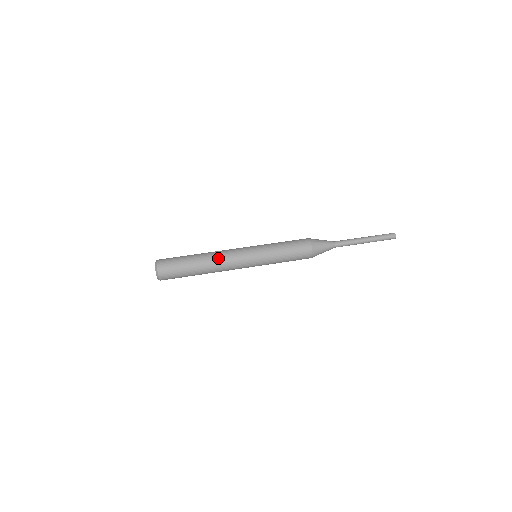
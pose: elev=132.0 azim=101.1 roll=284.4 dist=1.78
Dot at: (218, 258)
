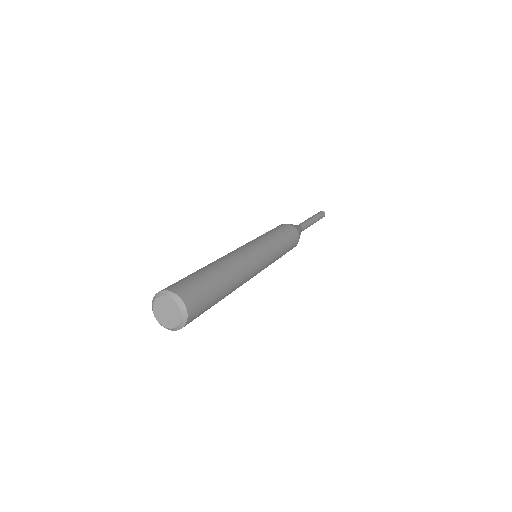
Dot at: (220, 258)
